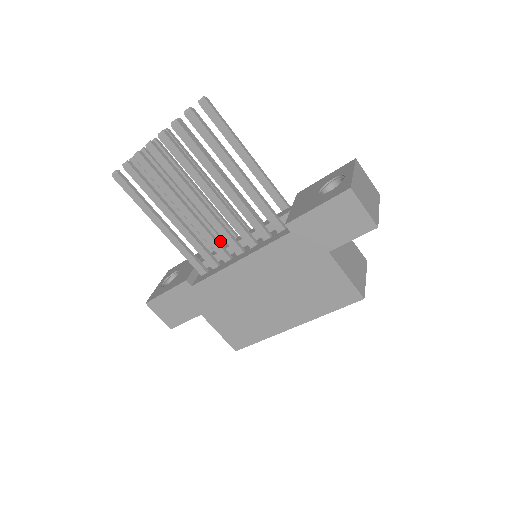
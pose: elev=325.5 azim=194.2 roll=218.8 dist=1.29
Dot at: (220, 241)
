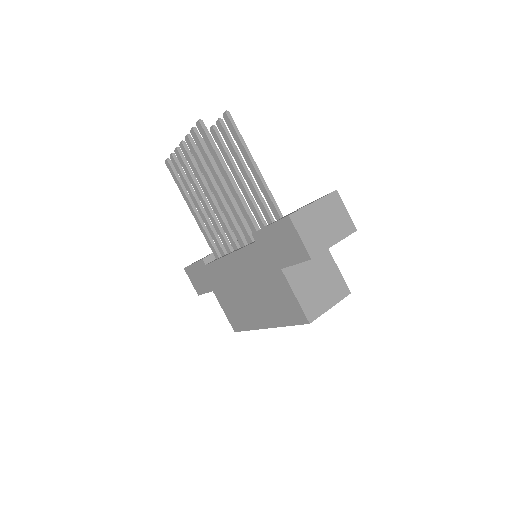
Dot at: occluded
